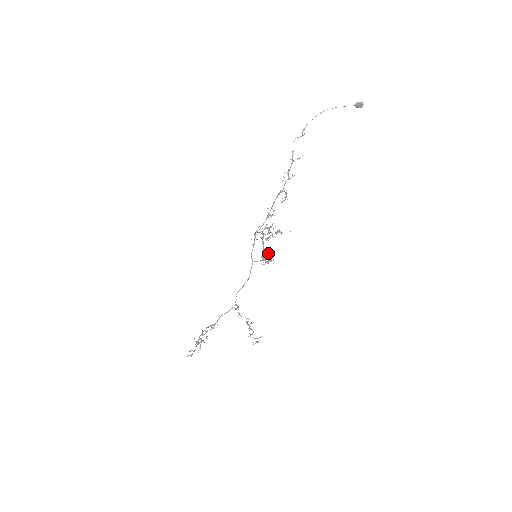
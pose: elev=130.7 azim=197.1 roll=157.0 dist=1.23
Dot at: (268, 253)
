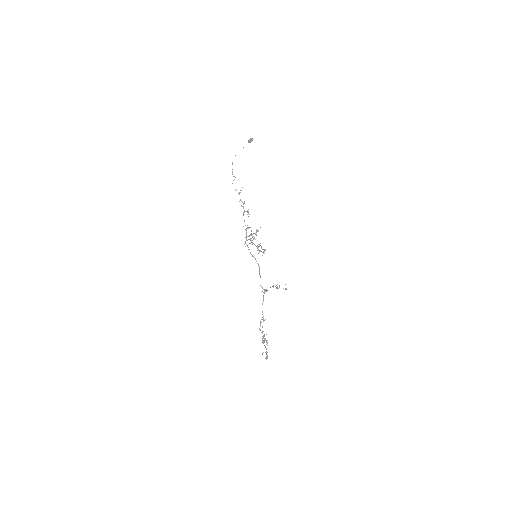
Dot at: (259, 246)
